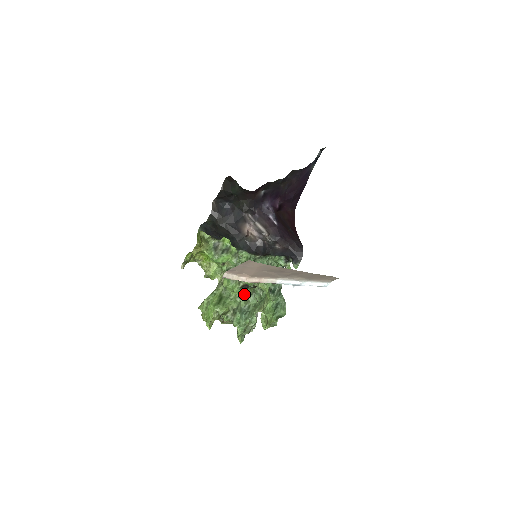
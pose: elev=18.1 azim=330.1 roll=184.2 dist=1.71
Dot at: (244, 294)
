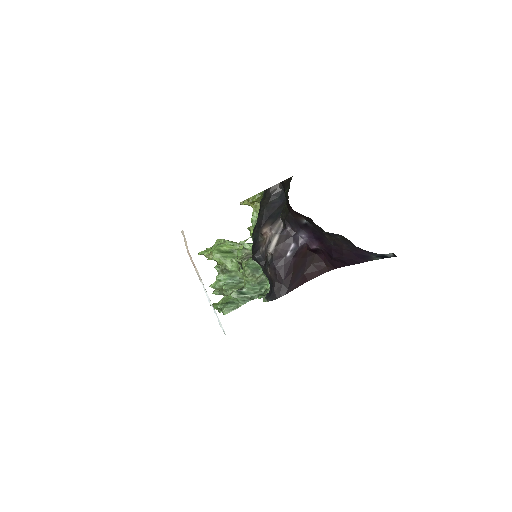
Dot at: (240, 269)
